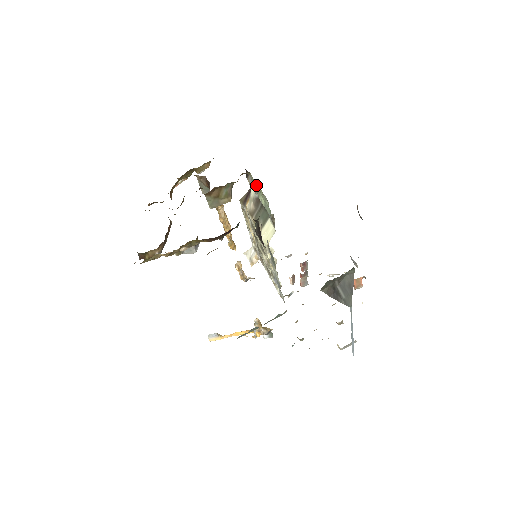
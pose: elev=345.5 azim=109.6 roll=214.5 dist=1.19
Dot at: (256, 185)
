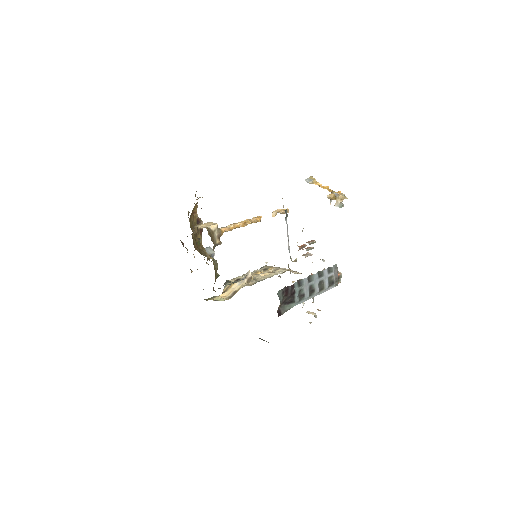
Dot at: occluded
